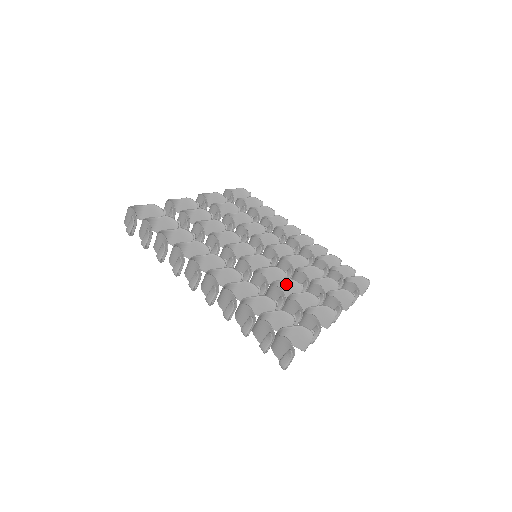
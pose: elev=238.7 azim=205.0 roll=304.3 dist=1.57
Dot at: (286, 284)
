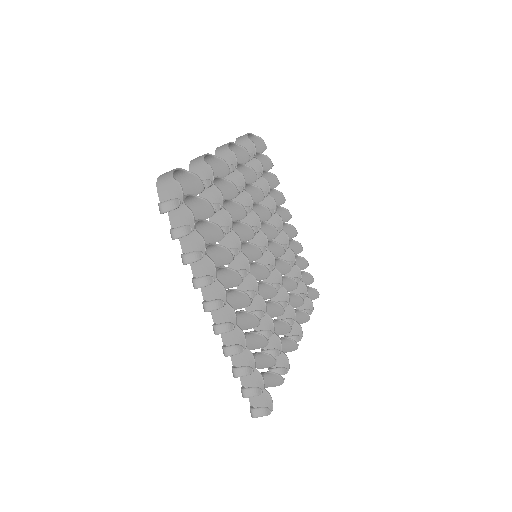
Dot at: (273, 305)
